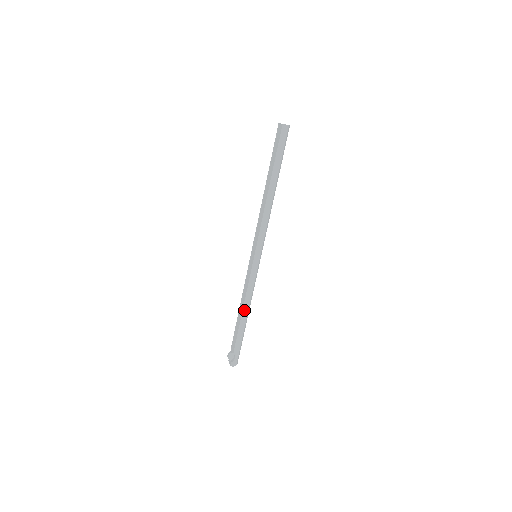
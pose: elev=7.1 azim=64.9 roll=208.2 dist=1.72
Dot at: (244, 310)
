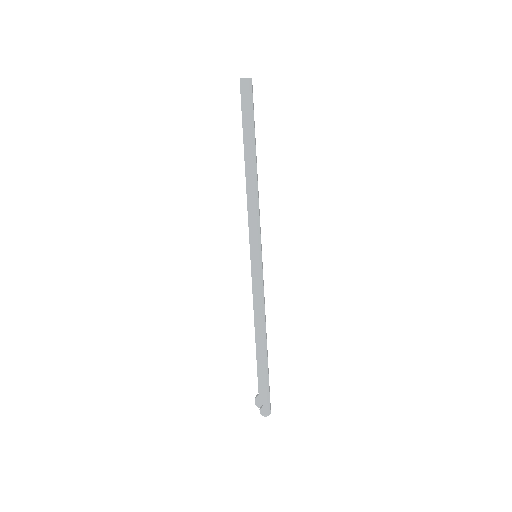
Dot at: (257, 332)
